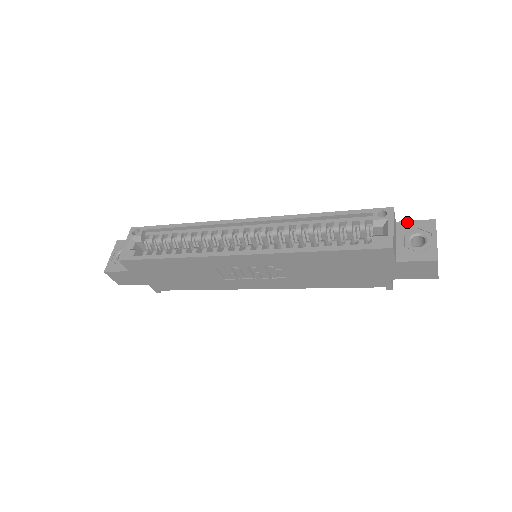
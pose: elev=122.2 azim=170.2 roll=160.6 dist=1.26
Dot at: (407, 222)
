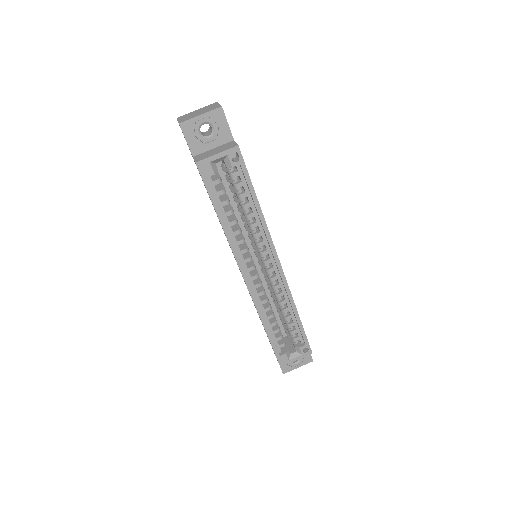
Dot at: occluded
